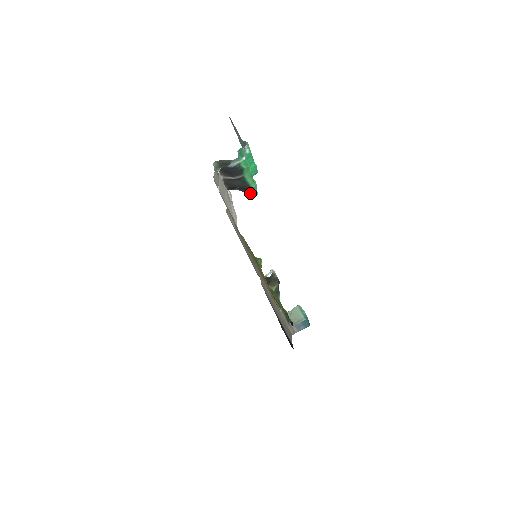
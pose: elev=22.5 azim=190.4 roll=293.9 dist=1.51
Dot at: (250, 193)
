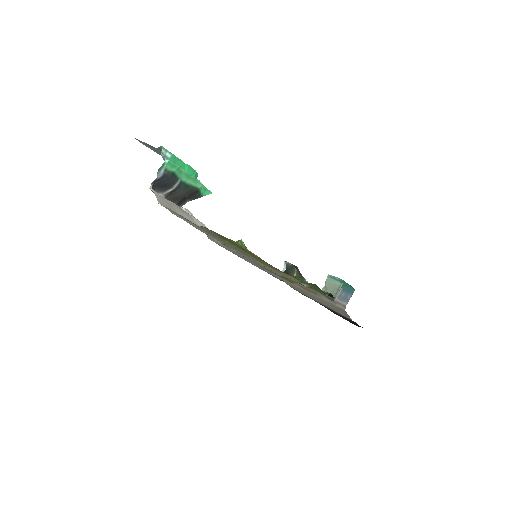
Dot at: occluded
